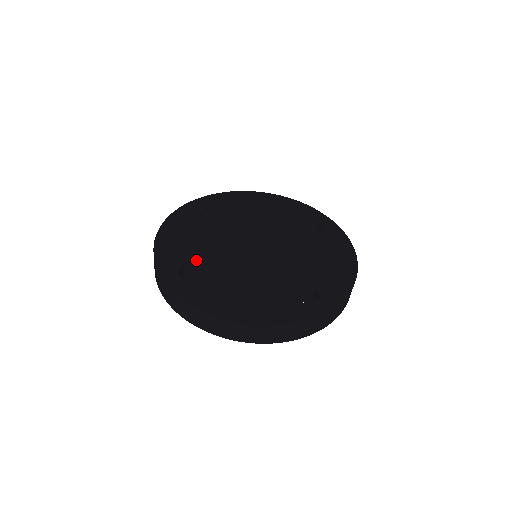
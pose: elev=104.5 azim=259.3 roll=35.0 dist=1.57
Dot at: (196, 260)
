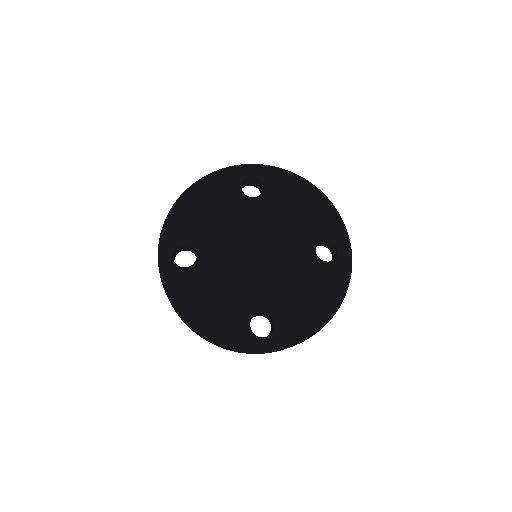
Dot at: (249, 314)
